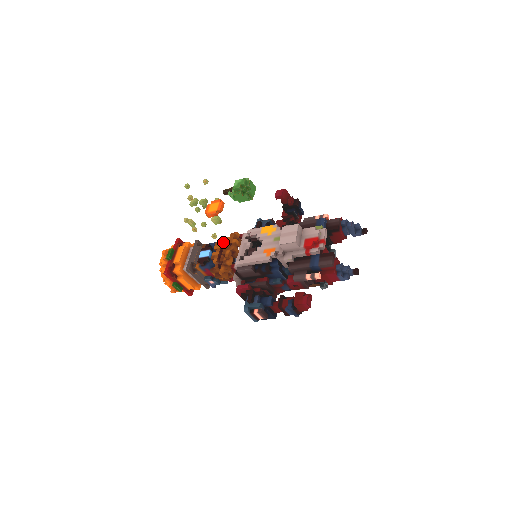
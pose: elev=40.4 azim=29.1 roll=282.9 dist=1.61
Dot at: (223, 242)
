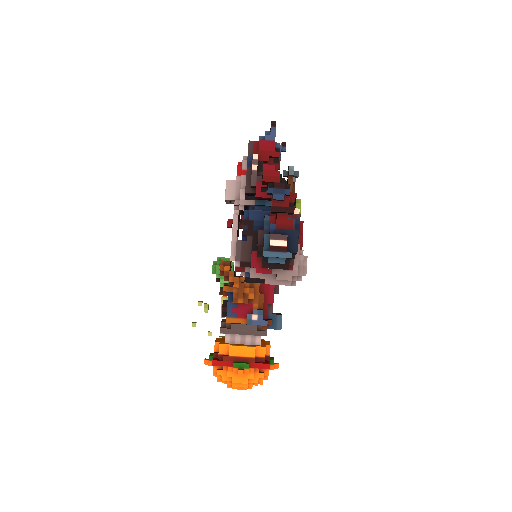
Dot at: occluded
